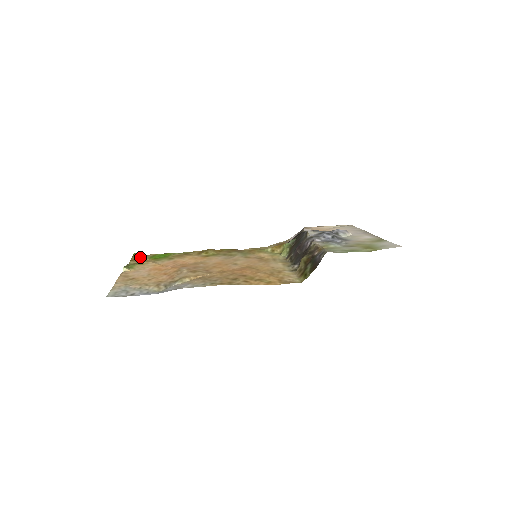
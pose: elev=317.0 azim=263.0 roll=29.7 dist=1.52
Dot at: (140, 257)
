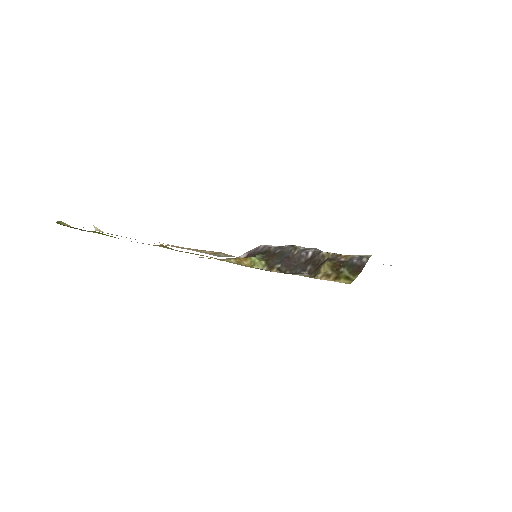
Dot at: occluded
